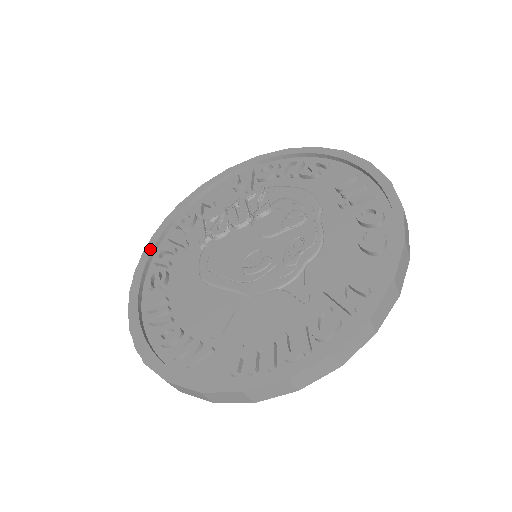
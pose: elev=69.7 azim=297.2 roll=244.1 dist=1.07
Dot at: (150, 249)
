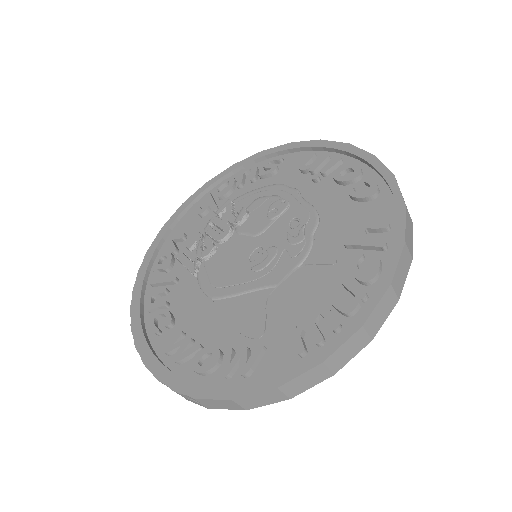
Dot at: (137, 301)
